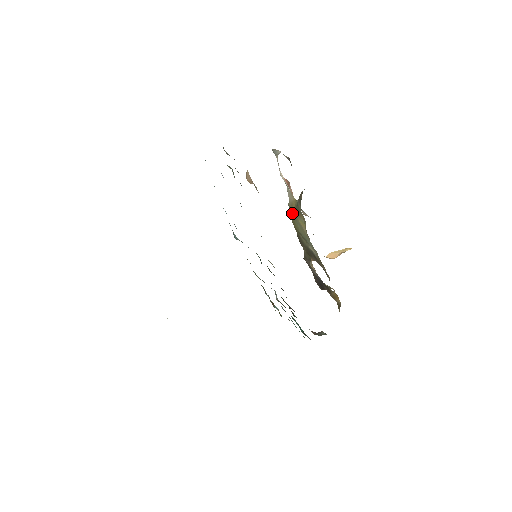
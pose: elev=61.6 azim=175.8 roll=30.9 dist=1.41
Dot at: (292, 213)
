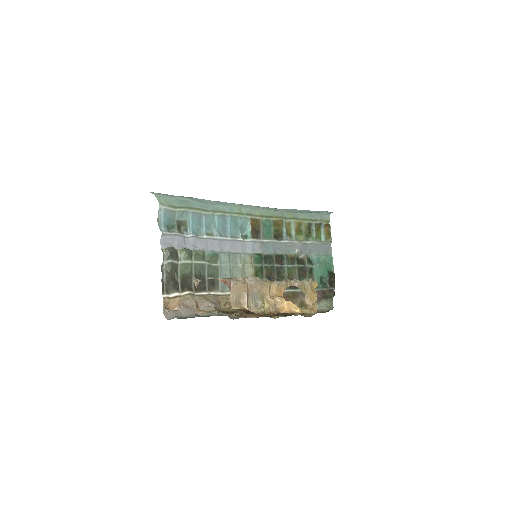
Dot at: occluded
